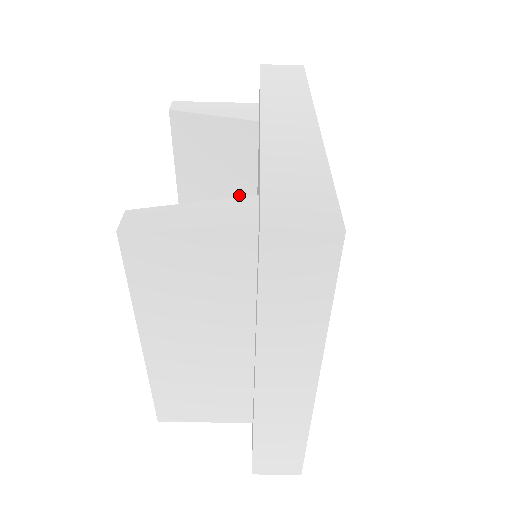
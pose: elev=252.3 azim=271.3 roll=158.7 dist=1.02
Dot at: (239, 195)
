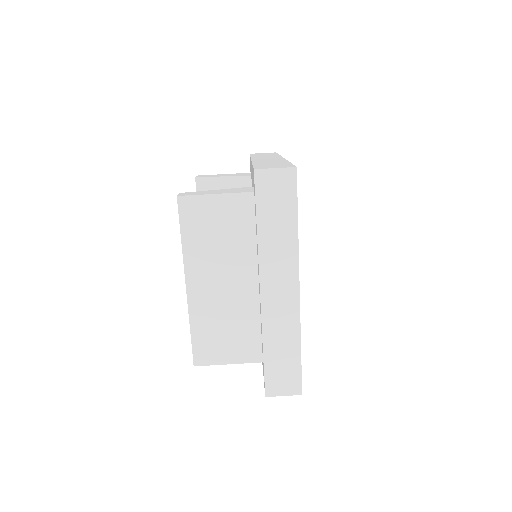
Dot at: occluded
